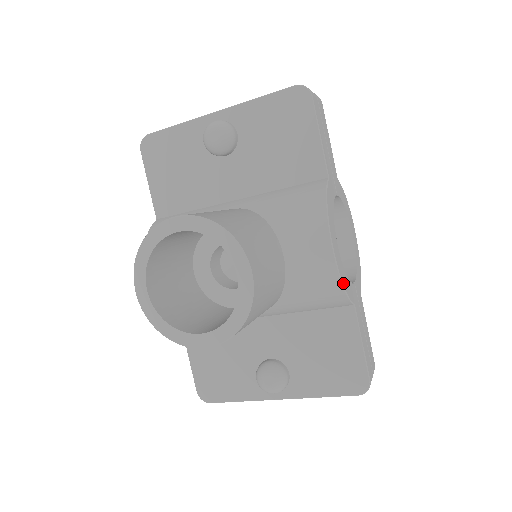
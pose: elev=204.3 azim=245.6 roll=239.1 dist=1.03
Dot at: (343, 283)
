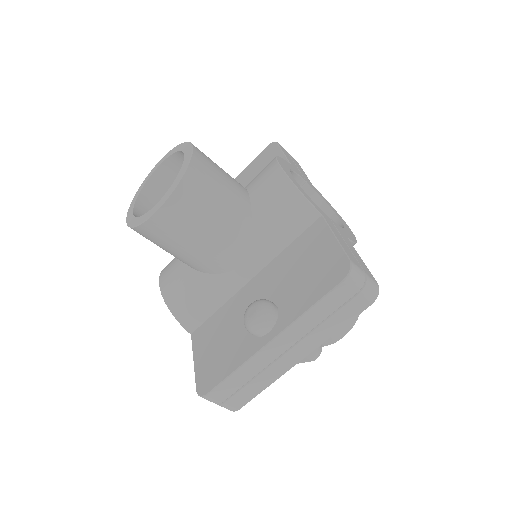
Dot at: (294, 184)
